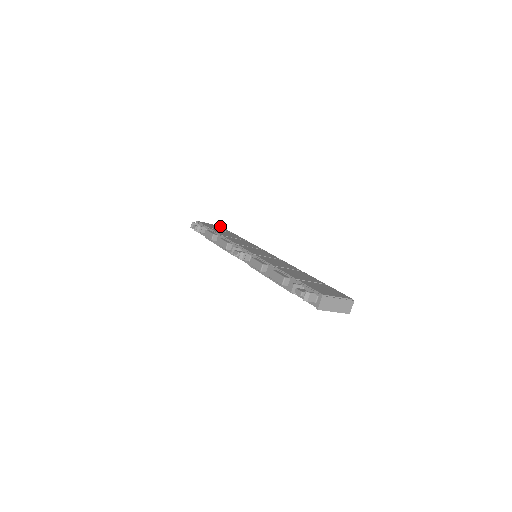
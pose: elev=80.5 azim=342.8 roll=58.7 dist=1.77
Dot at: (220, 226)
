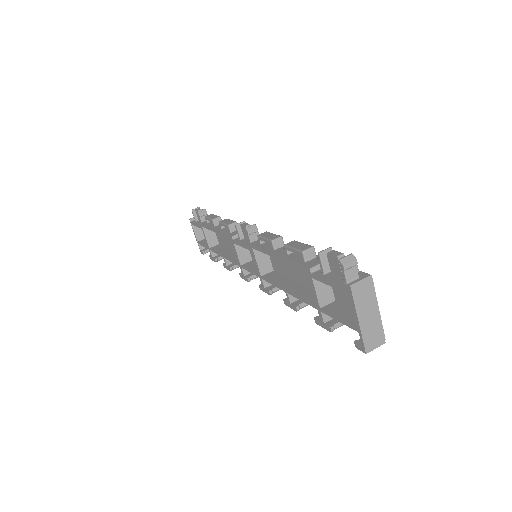
Dot at: occluded
